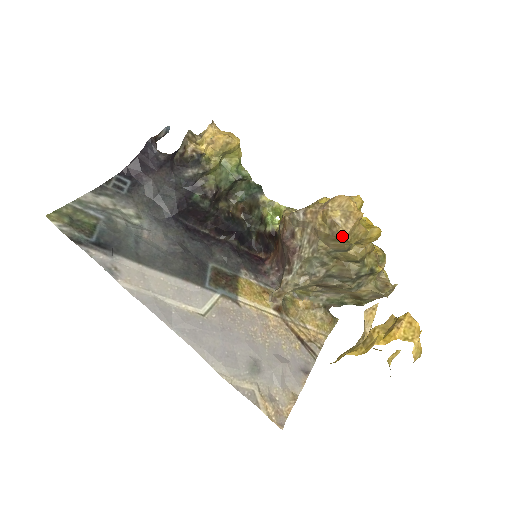
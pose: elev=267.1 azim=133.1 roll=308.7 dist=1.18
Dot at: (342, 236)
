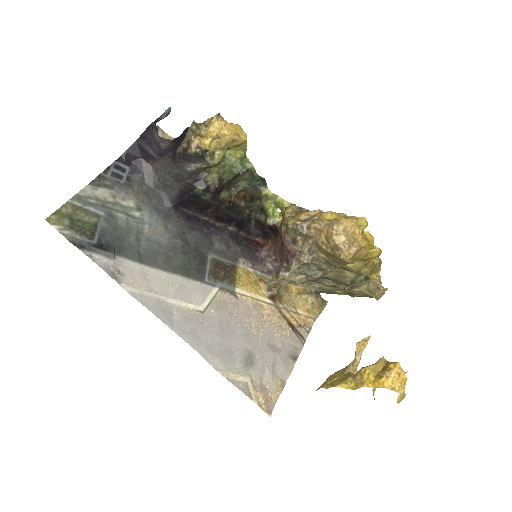
Dot at: (344, 260)
